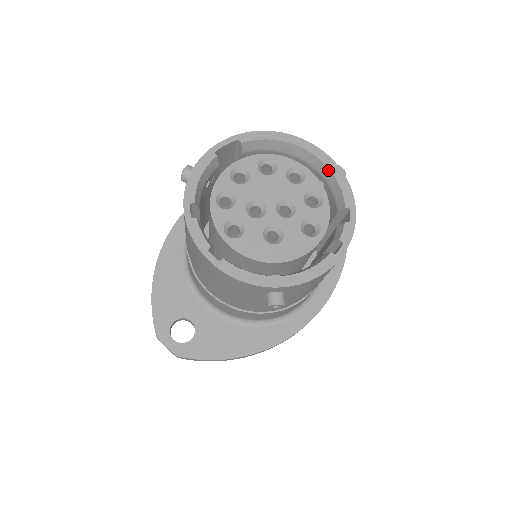
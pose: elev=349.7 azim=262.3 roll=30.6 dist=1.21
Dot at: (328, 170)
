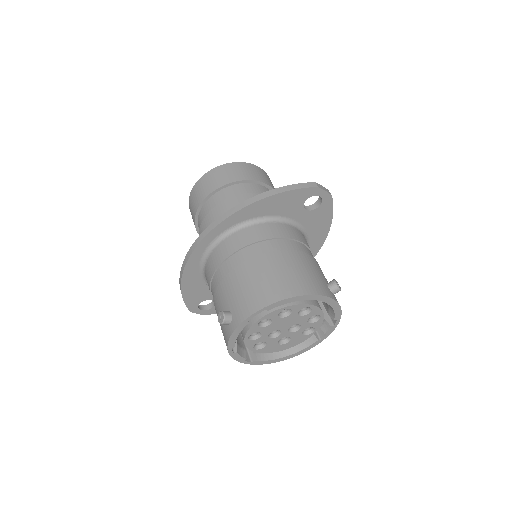
Dot at: (329, 305)
